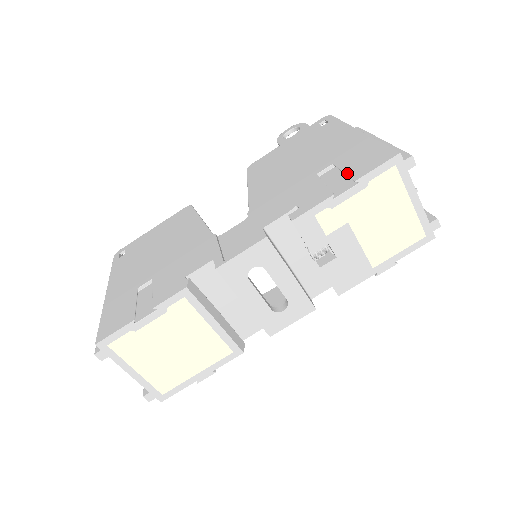
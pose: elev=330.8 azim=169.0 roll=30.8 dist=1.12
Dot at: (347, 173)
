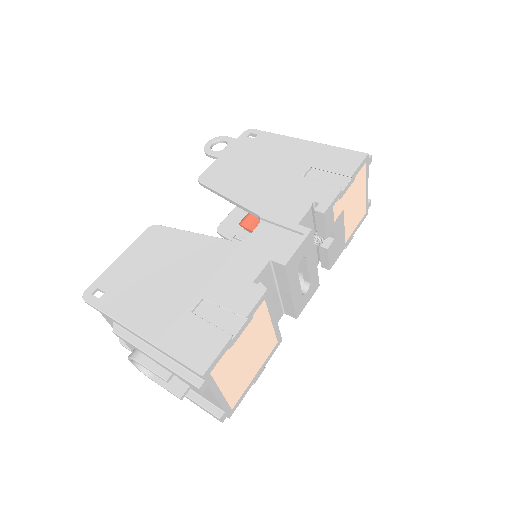
Dot at: (336, 172)
